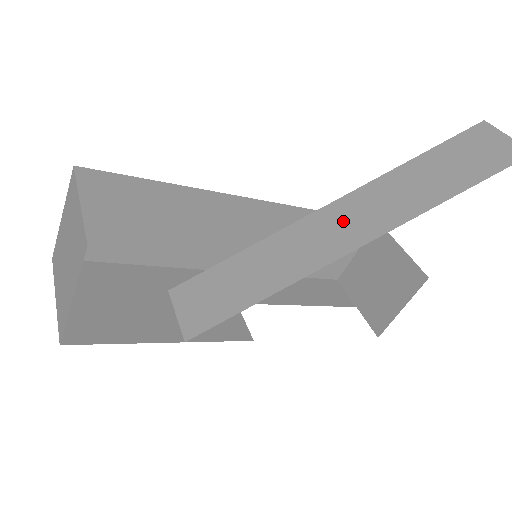
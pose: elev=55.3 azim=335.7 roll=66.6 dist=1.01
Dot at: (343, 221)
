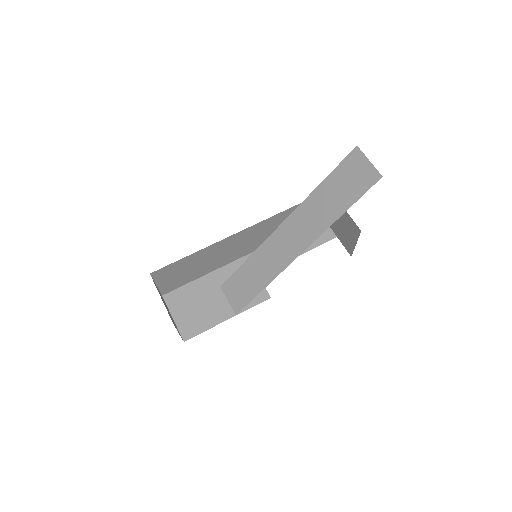
Dot at: (290, 237)
